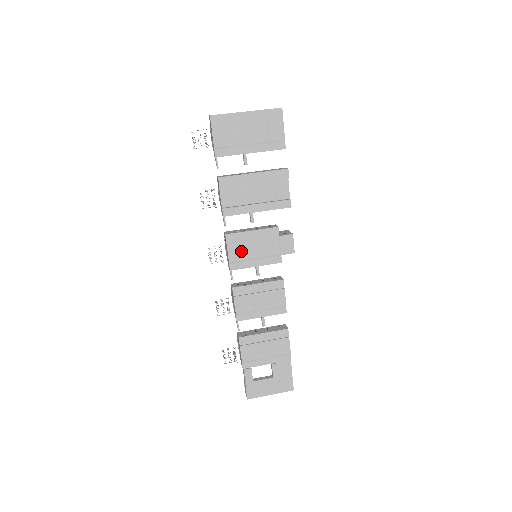
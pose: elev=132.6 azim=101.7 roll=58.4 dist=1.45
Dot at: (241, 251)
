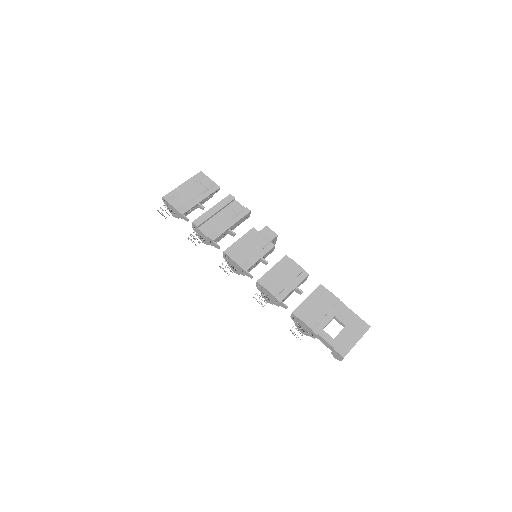
Dot at: (242, 255)
